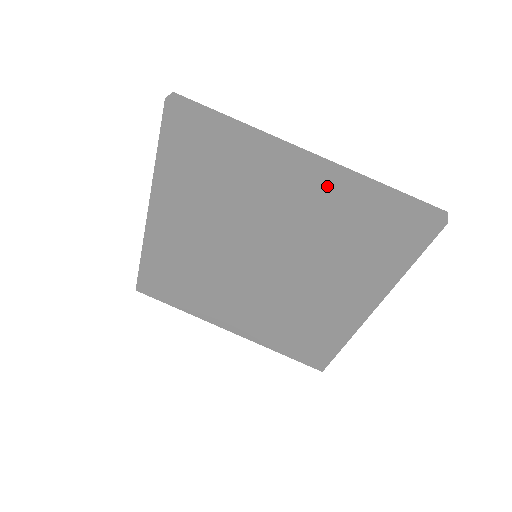
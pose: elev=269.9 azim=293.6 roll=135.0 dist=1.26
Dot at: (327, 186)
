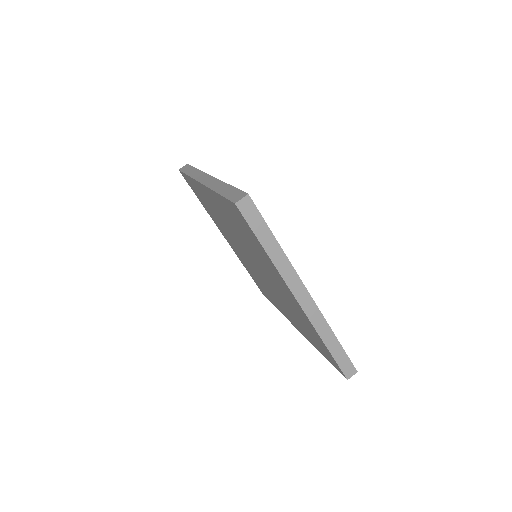
Dot at: (303, 313)
